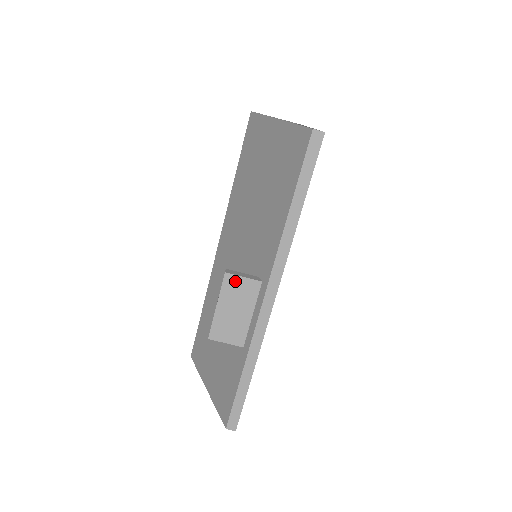
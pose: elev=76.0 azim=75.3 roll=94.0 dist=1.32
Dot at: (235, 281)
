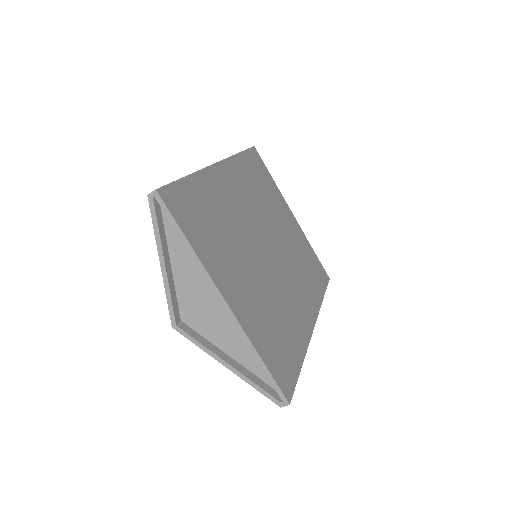
Dot at: occluded
